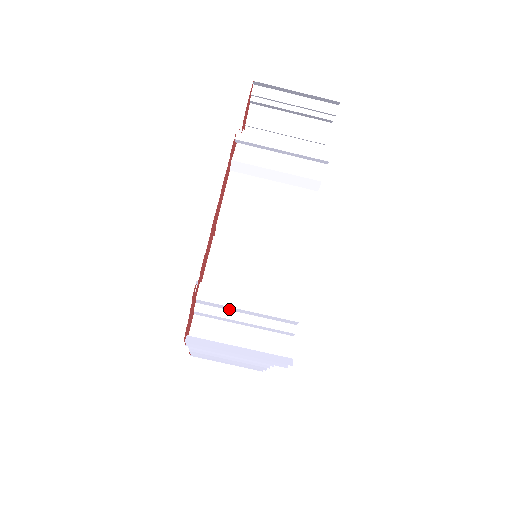
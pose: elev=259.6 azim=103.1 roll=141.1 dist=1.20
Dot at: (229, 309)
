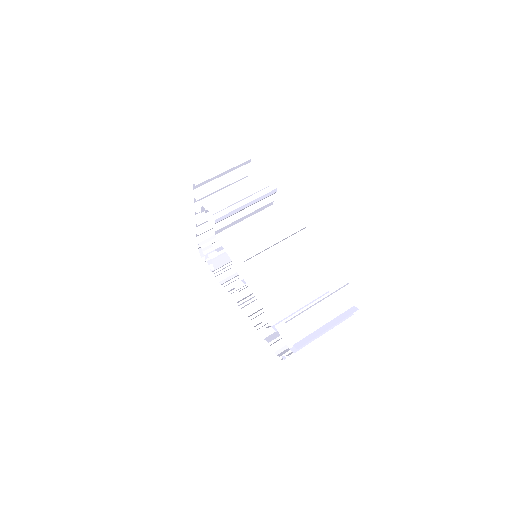
Dot at: occluded
